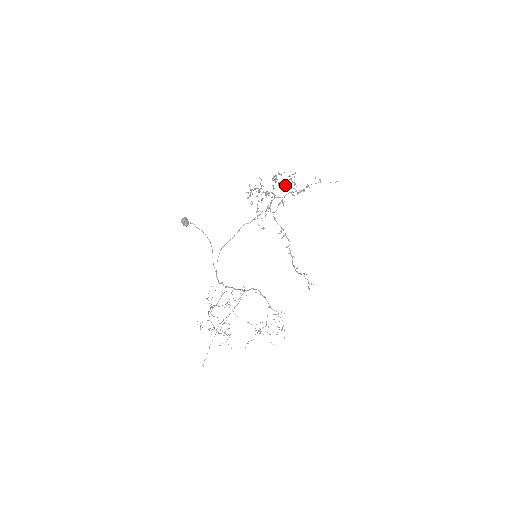
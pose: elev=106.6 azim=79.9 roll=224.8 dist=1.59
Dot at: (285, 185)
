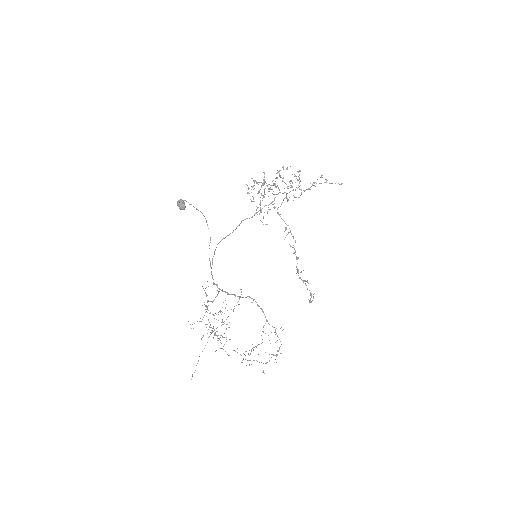
Dot at: (291, 180)
